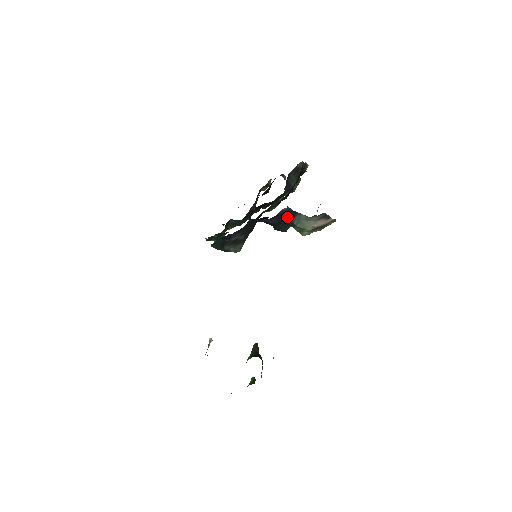
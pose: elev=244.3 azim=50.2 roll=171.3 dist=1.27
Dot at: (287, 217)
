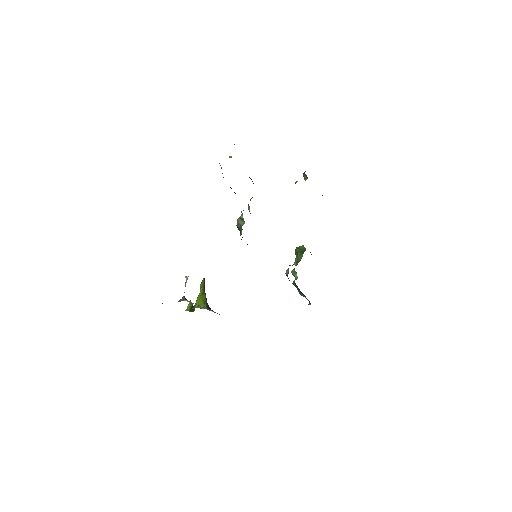
Dot at: occluded
